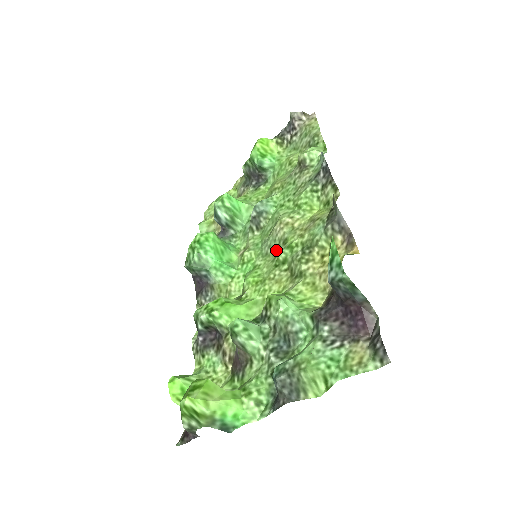
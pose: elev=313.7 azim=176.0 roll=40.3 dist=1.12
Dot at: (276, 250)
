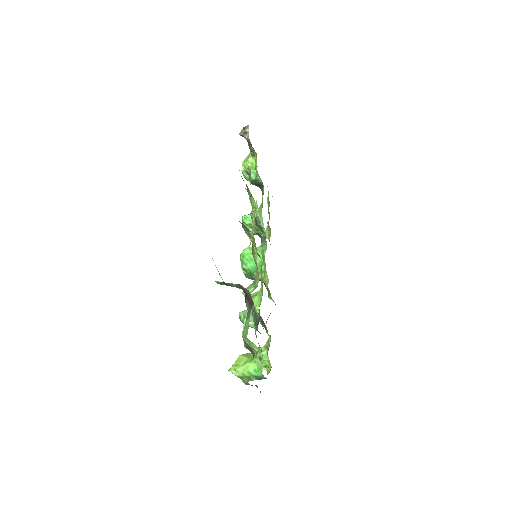
Dot at: occluded
